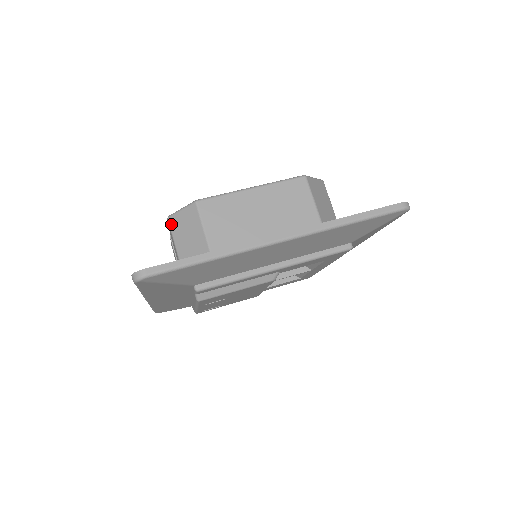
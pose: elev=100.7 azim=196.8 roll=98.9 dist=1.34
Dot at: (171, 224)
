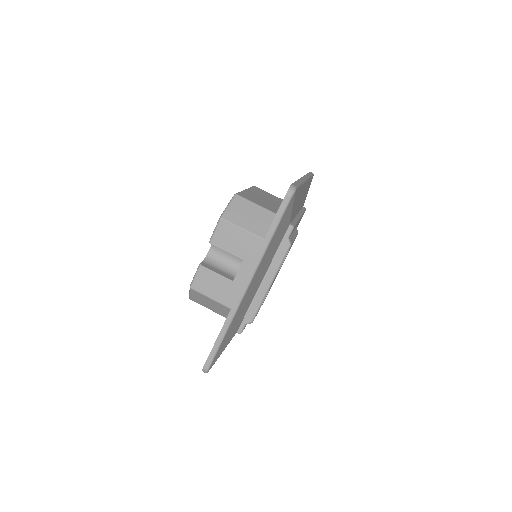
Dot at: (228, 219)
